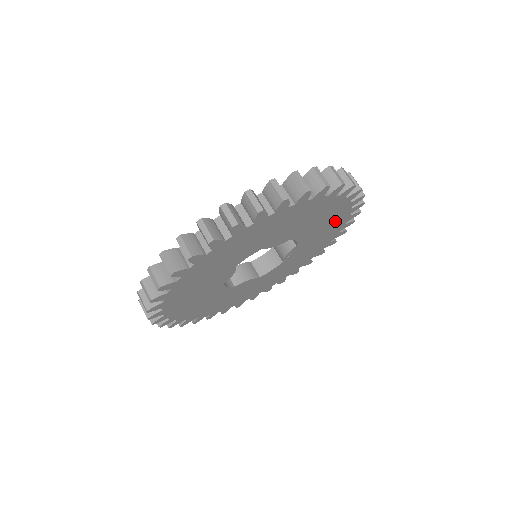
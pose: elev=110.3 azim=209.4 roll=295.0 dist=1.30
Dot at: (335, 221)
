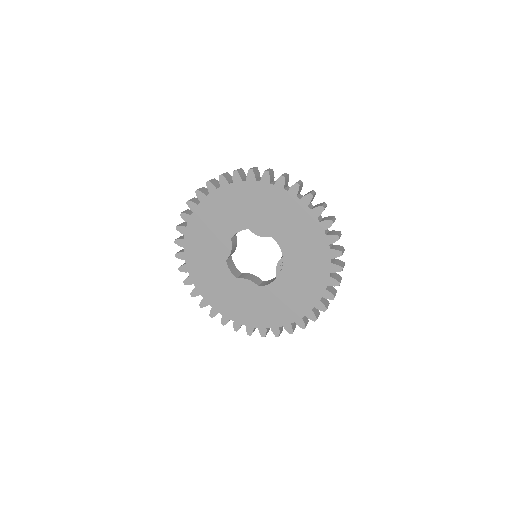
Dot at: (314, 245)
